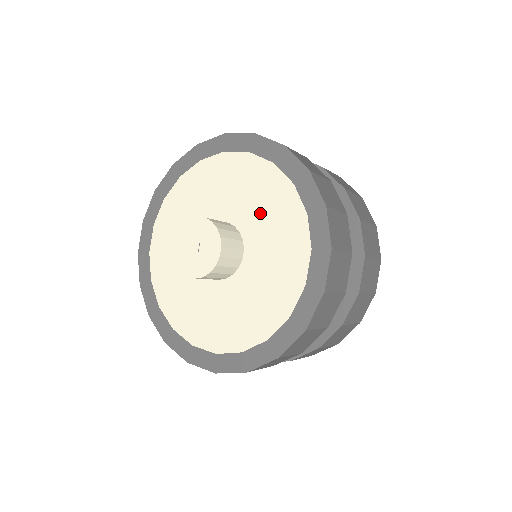
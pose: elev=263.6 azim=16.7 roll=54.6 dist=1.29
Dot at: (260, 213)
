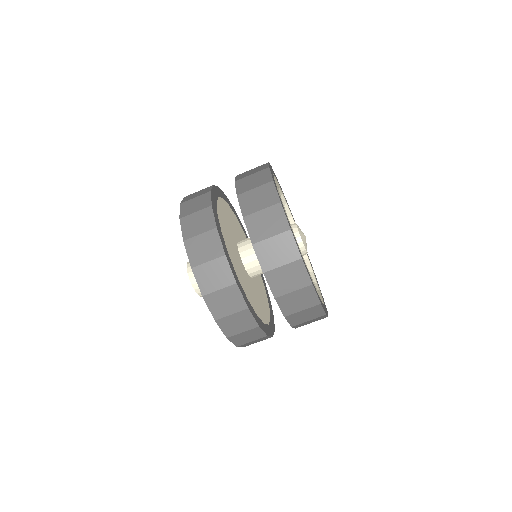
Dot at: occluded
